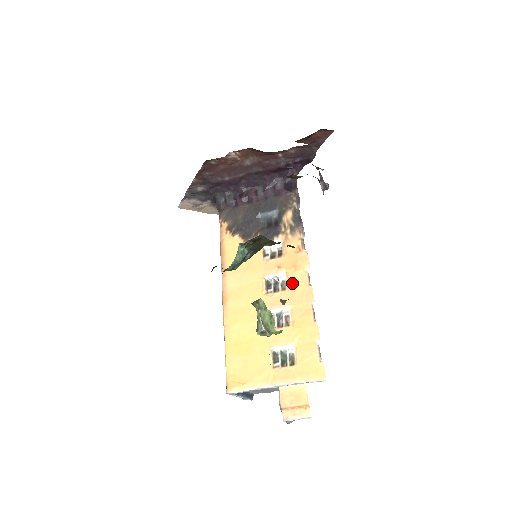
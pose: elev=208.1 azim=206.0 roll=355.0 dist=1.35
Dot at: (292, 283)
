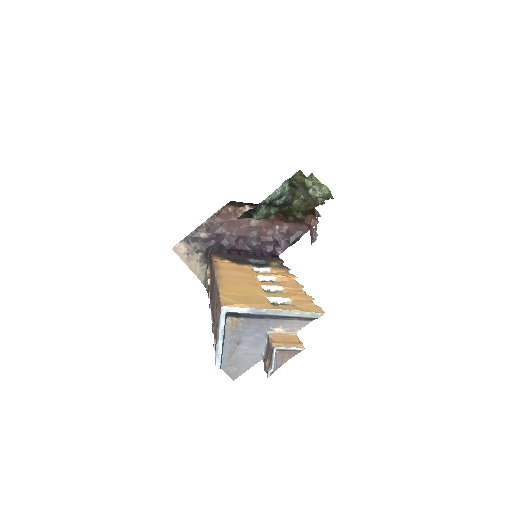
Dot at: (283, 281)
